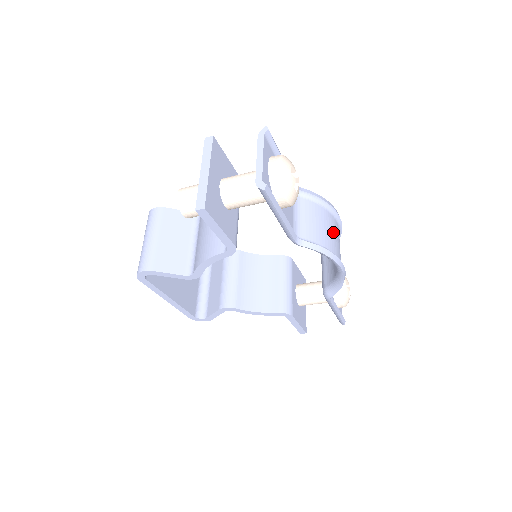
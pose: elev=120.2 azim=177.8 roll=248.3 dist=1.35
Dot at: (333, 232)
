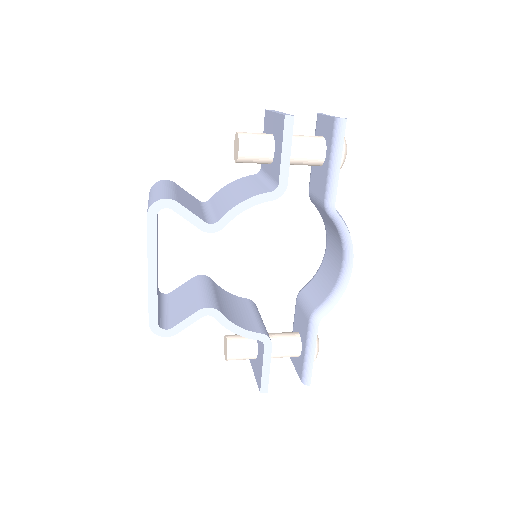
Dot at: occluded
